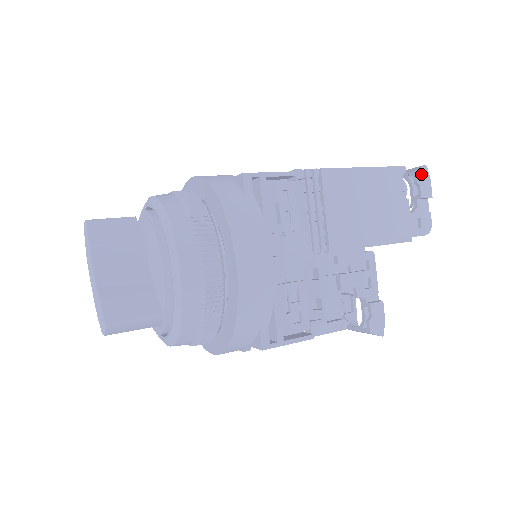
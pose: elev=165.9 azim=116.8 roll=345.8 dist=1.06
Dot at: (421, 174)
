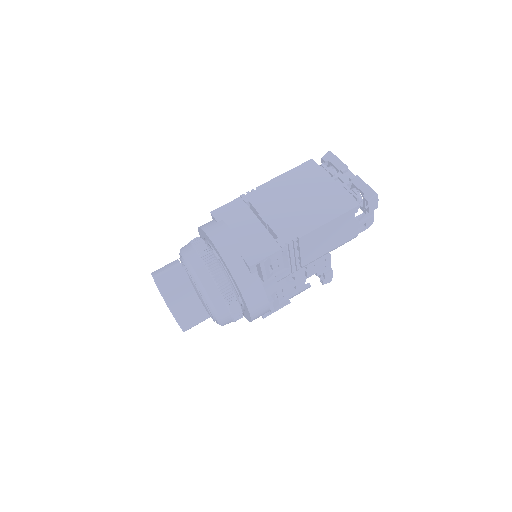
Dot at: (372, 201)
